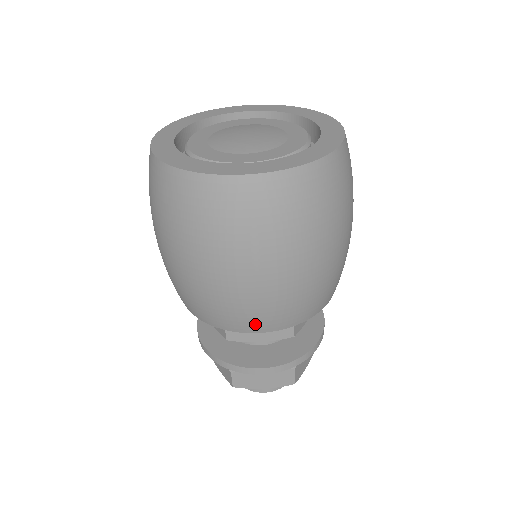
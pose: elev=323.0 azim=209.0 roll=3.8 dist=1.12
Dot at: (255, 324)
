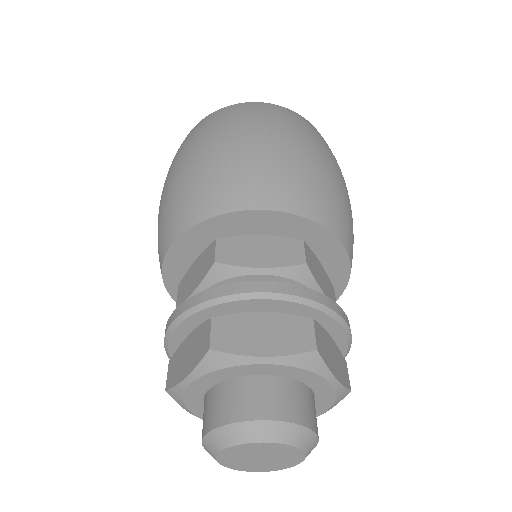
Dot at: (167, 234)
